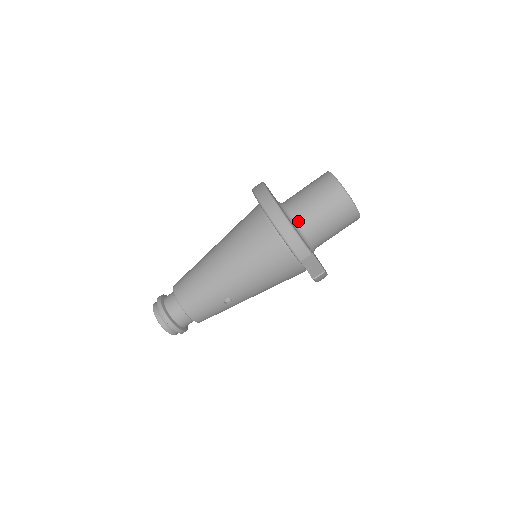
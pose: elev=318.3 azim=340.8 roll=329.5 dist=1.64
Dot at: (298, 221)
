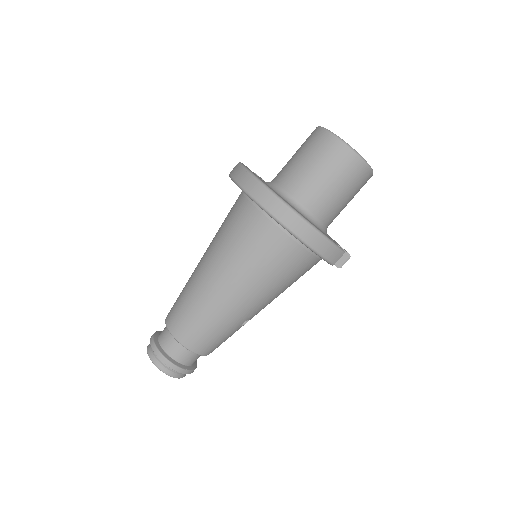
Dot at: (310, 211)
